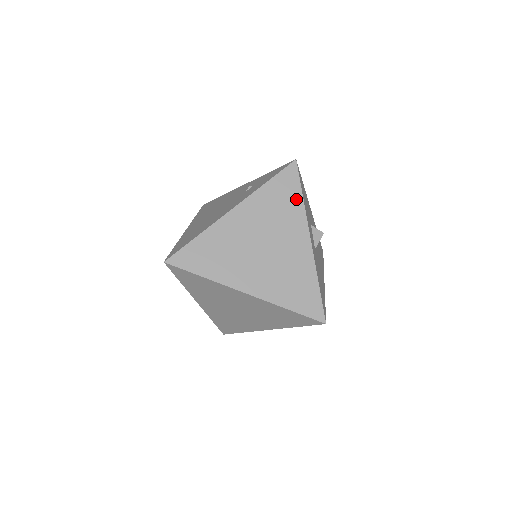
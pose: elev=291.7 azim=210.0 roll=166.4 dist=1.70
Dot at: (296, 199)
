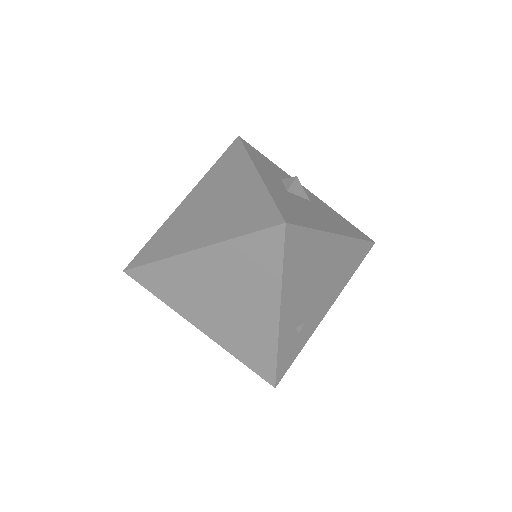
Dot at: (240, 156)
